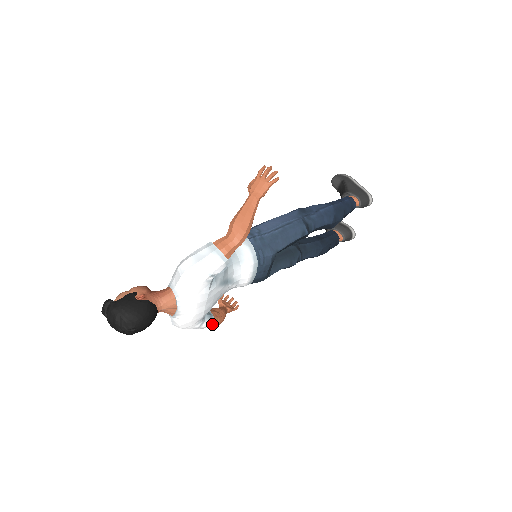
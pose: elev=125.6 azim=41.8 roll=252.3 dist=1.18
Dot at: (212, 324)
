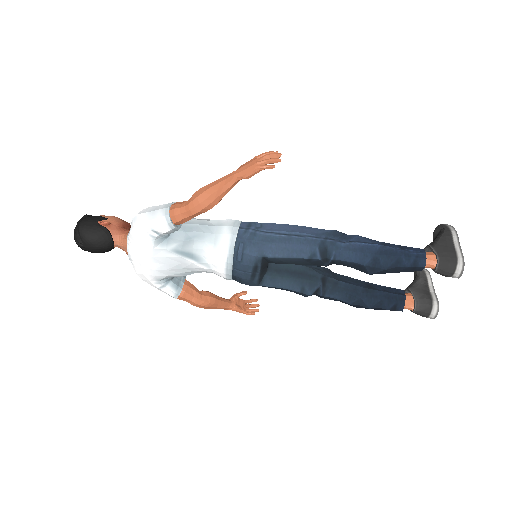
Dot at: (183, 298)
